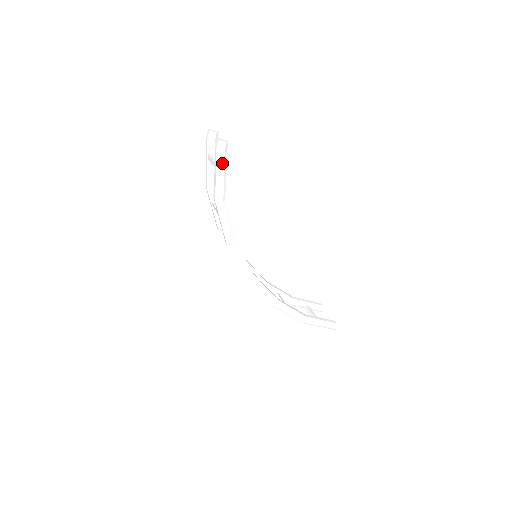
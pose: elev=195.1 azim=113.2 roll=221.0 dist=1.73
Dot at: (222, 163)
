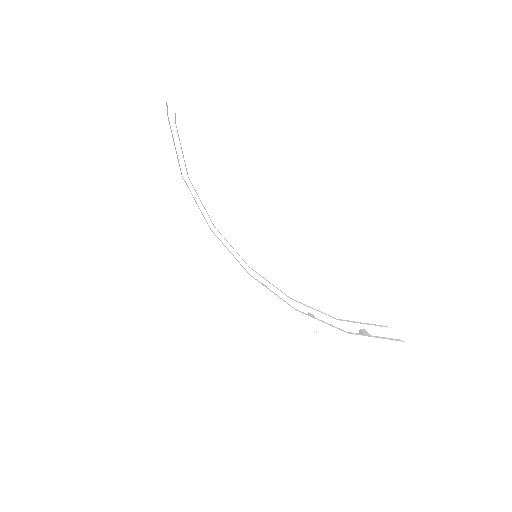
Dot at: (164, 128)
